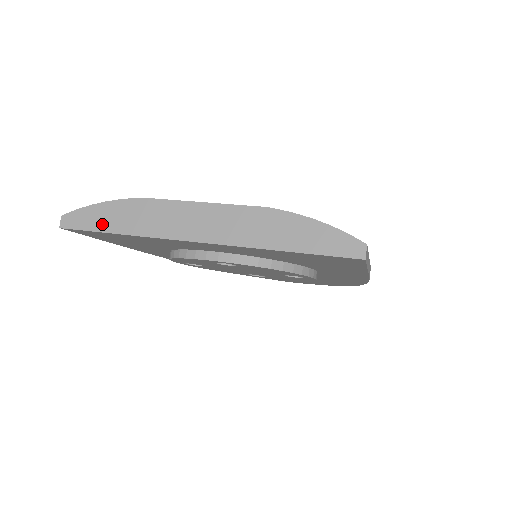
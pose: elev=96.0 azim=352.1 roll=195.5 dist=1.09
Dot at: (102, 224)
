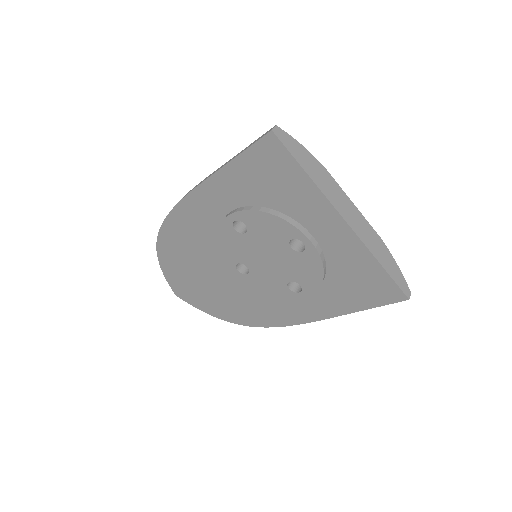
Dot at: (300, 158)
